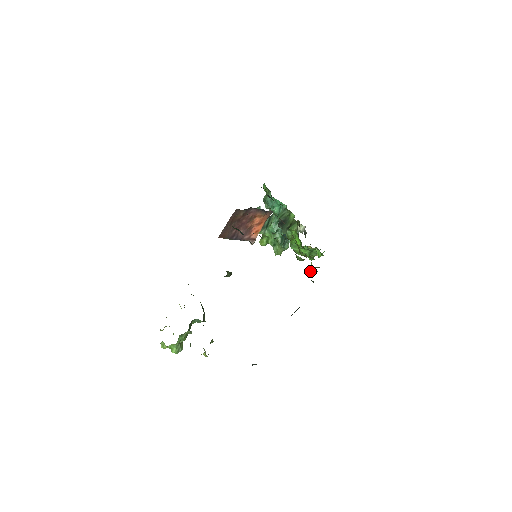
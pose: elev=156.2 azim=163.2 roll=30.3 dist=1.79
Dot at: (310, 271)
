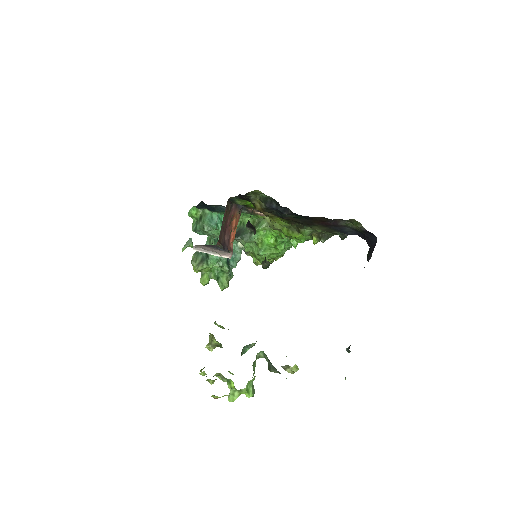
Dot at: (322, 242)
